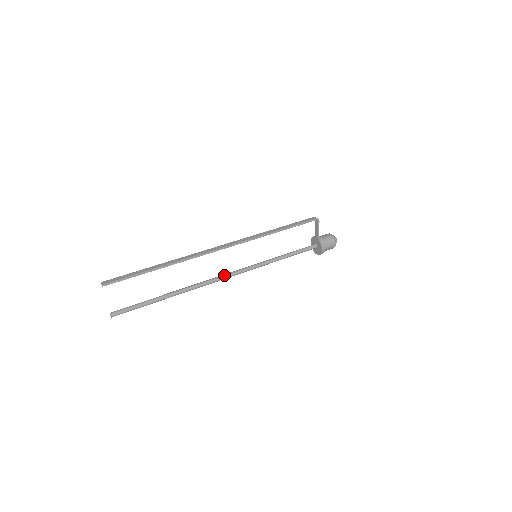
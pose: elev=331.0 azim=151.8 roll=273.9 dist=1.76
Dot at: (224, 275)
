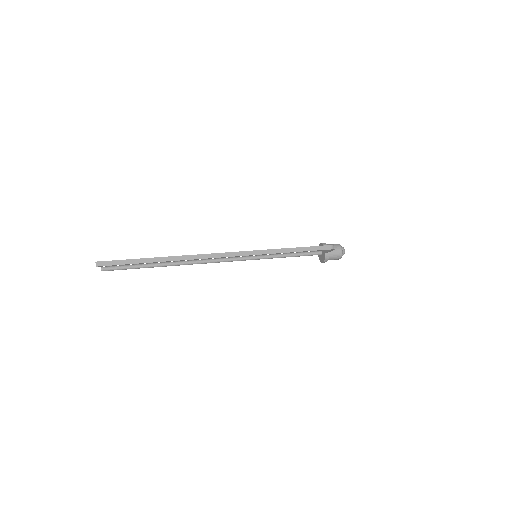
Dot at: (218, 261)
